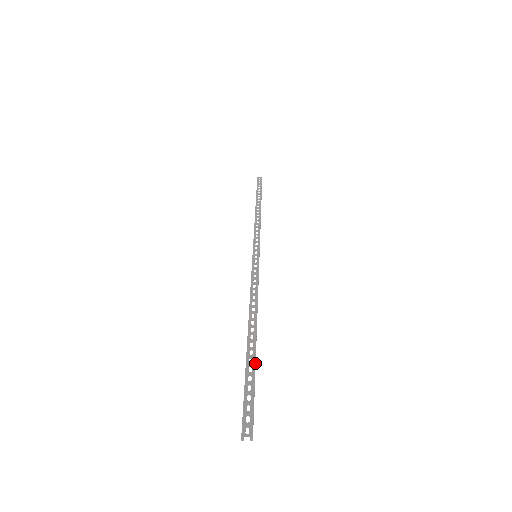
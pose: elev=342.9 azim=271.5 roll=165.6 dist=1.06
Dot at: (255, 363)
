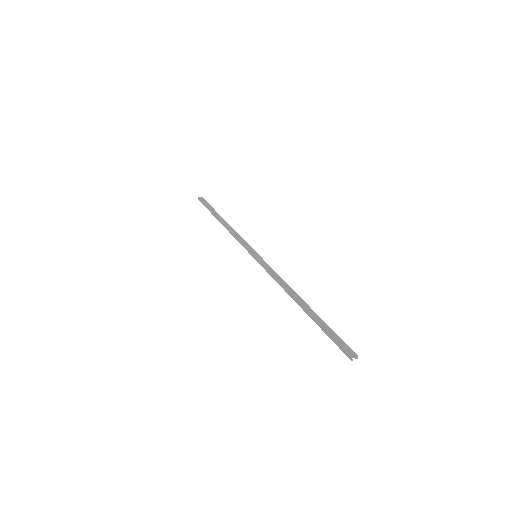
Dot at: occluded
